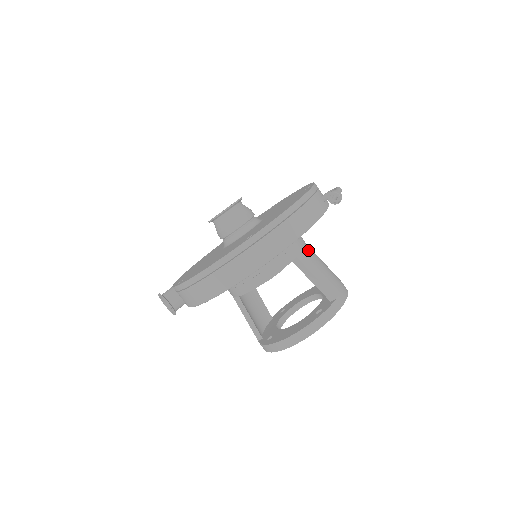
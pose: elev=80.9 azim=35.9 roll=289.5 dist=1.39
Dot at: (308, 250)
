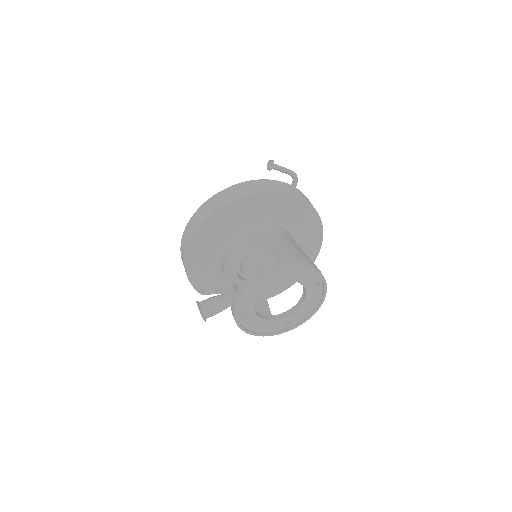
Dot at: (283, 236)
